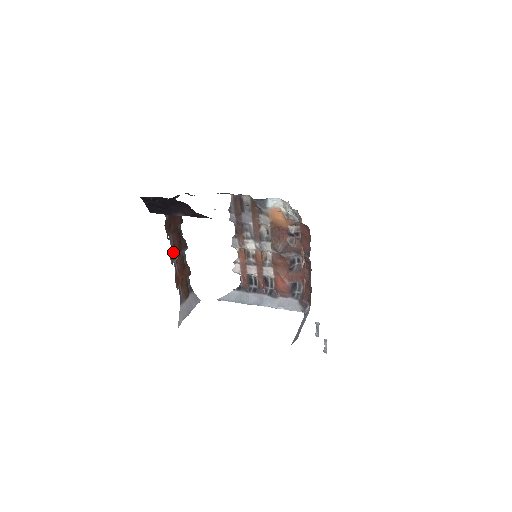
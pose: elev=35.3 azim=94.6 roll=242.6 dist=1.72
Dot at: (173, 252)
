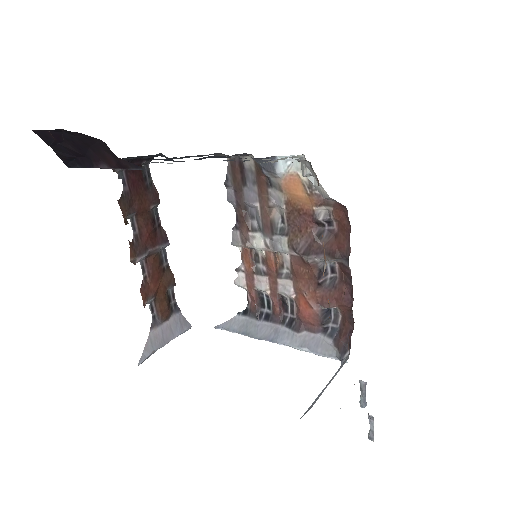
Dot at: (137, 245)
